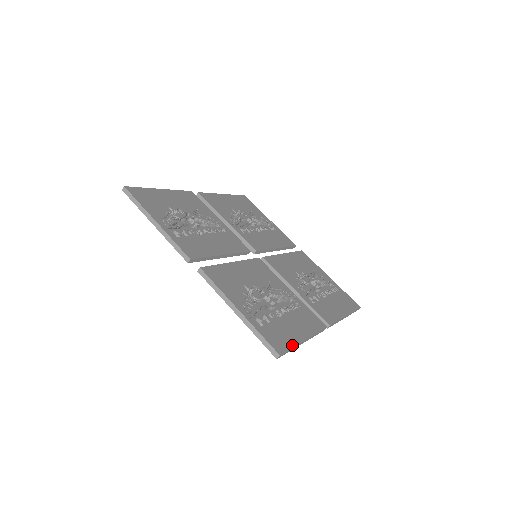
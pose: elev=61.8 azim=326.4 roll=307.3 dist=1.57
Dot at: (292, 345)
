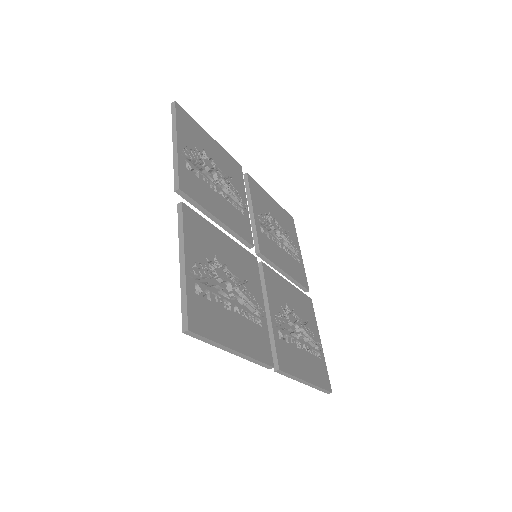
Dot at: (214, 338)
